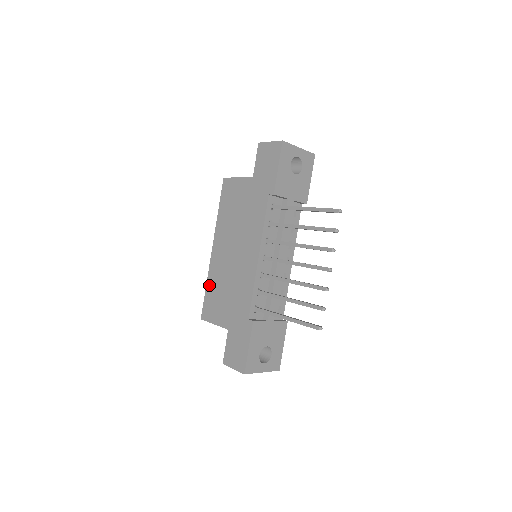
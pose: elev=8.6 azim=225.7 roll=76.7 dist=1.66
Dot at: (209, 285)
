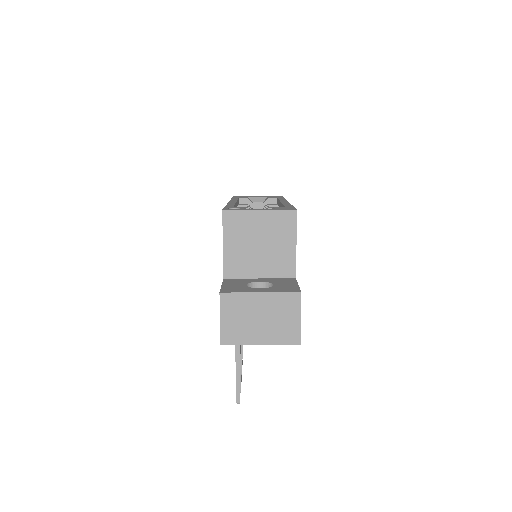
Dot at: occluded
